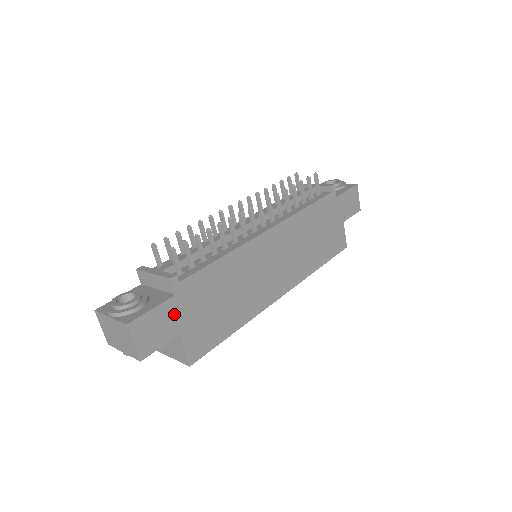
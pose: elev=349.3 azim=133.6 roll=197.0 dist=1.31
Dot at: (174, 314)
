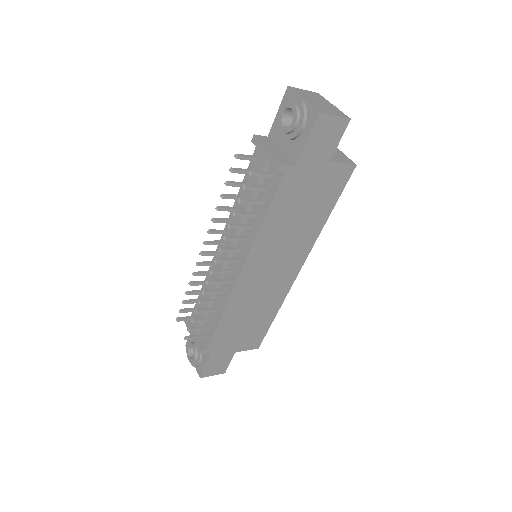
Dot at: (221, 354)
